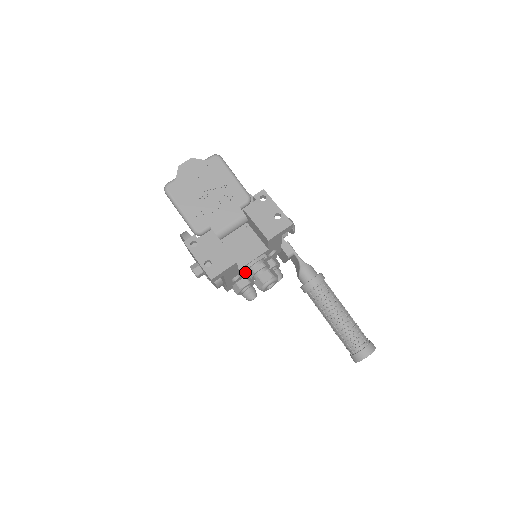
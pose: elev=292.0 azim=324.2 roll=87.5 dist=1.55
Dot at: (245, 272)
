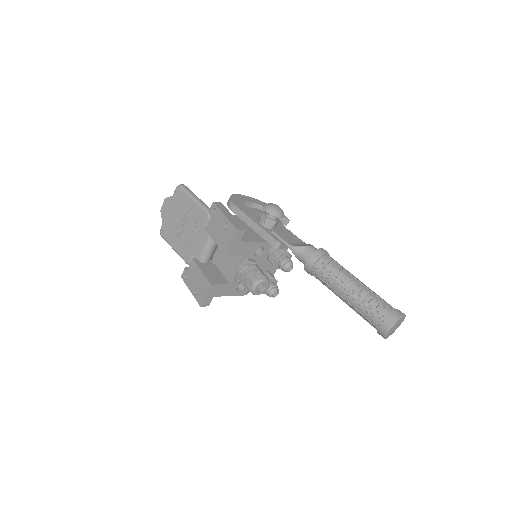
Dot at: (237, 283)
